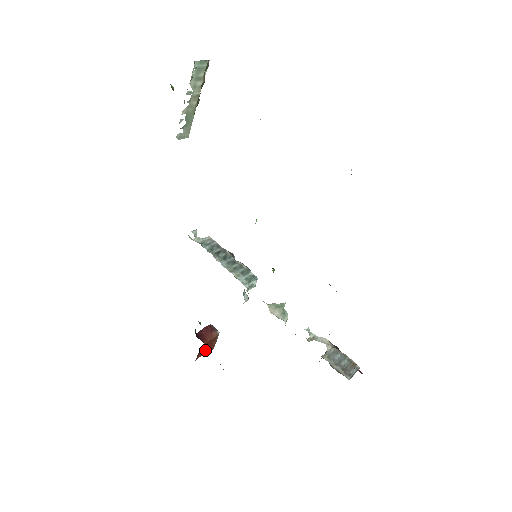
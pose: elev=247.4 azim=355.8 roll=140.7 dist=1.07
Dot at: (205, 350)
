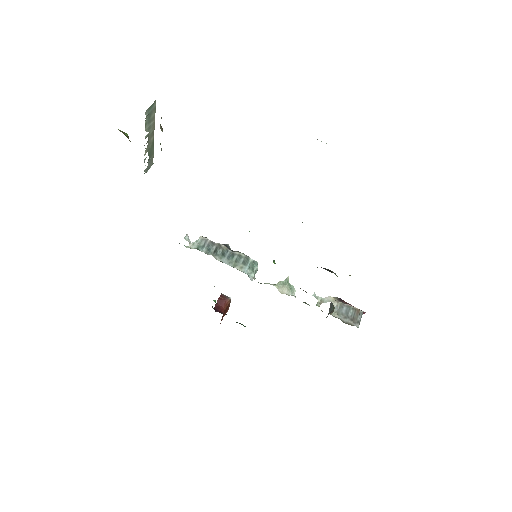
Dot at: (224, 315)
